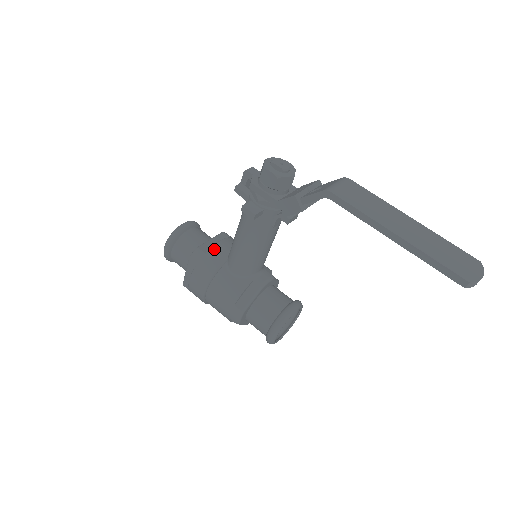
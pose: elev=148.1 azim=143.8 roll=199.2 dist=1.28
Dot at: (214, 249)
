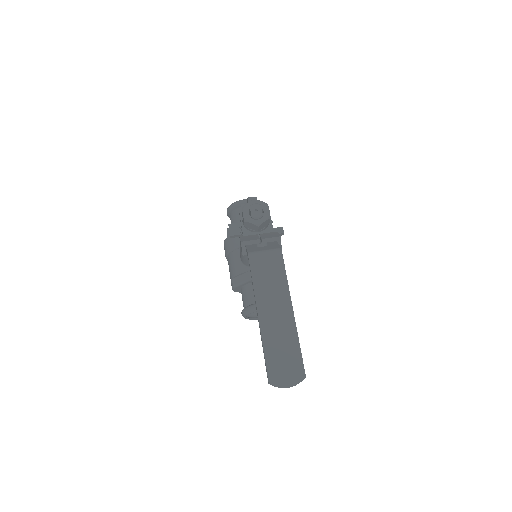
Dot at: occluded
